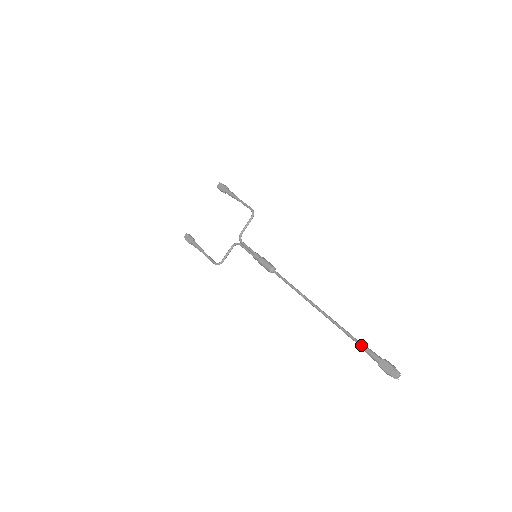
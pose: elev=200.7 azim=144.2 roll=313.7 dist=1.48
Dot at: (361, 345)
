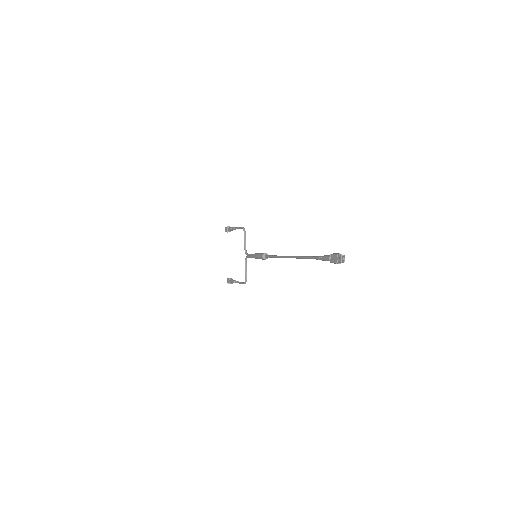
Dot at: (317, 258)
